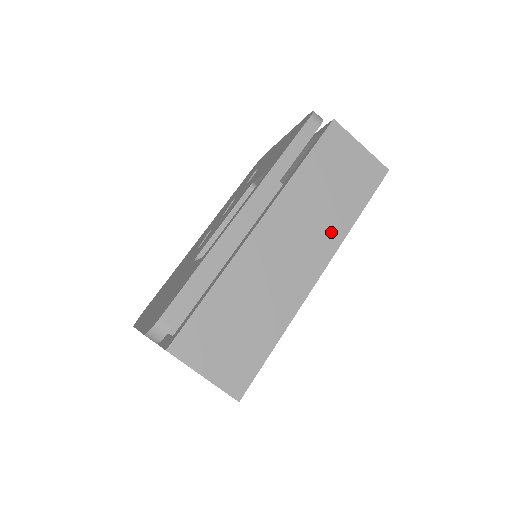
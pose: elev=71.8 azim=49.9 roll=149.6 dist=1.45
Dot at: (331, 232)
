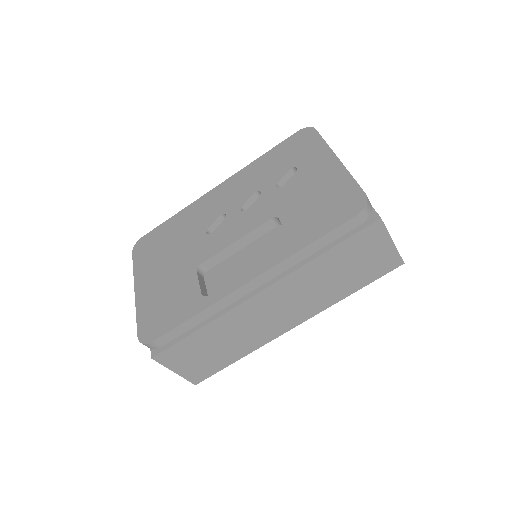
Dot at: (321, 302)
